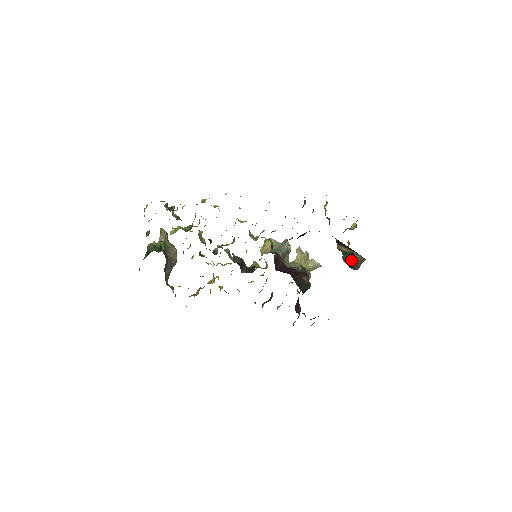
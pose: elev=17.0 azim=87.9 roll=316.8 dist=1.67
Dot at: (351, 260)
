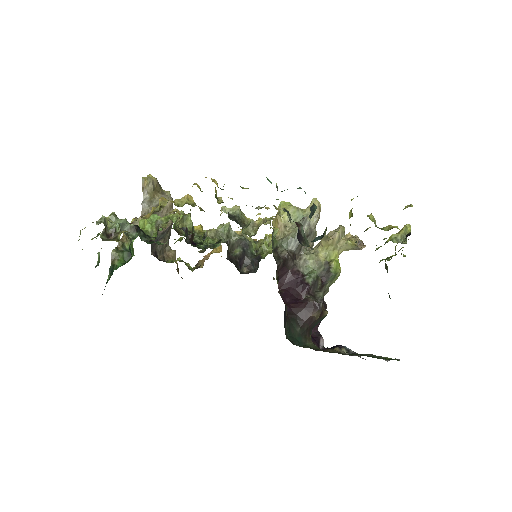
Dot at: occluded
